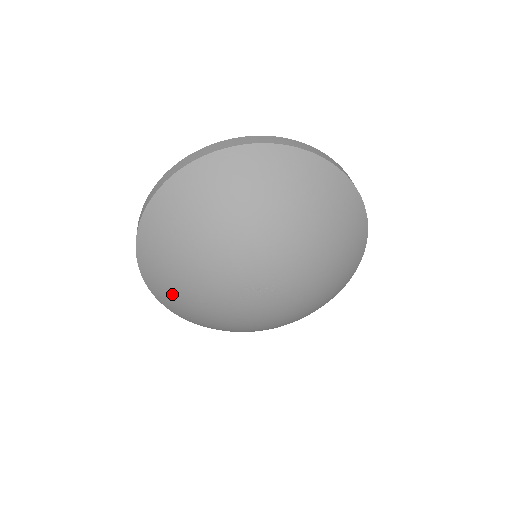
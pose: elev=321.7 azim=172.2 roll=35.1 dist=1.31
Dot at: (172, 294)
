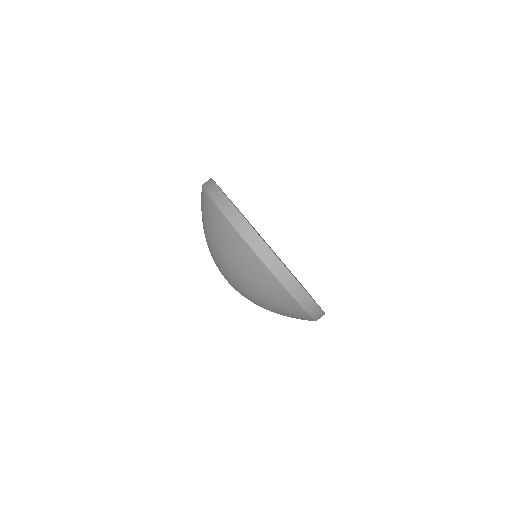
Dot at: occluded
